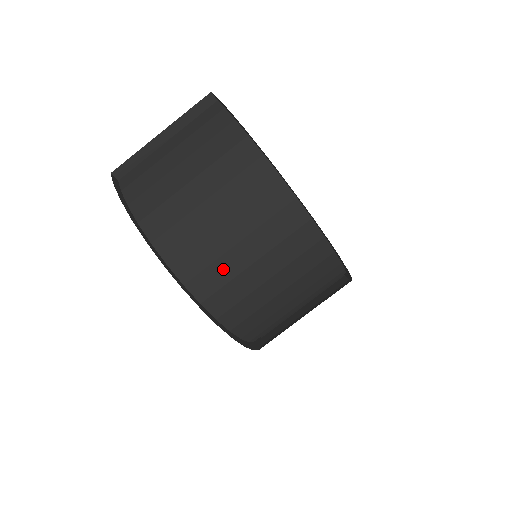
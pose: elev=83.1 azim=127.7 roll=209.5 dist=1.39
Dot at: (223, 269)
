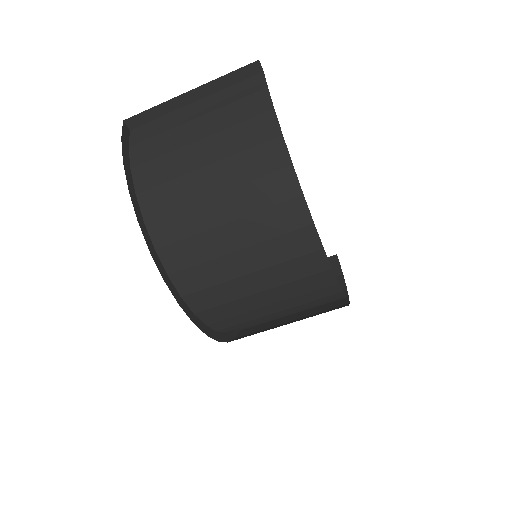
Dot at: (213, 271)
